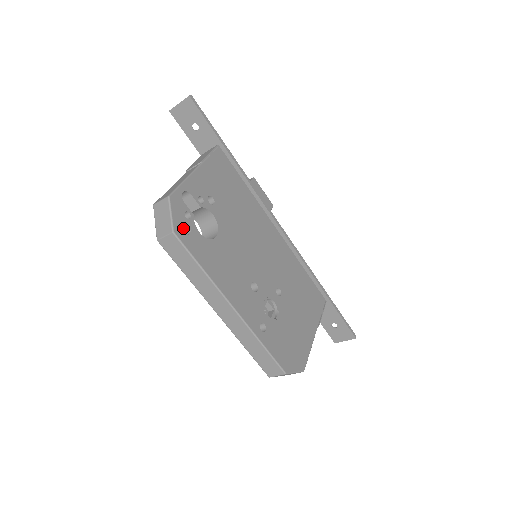
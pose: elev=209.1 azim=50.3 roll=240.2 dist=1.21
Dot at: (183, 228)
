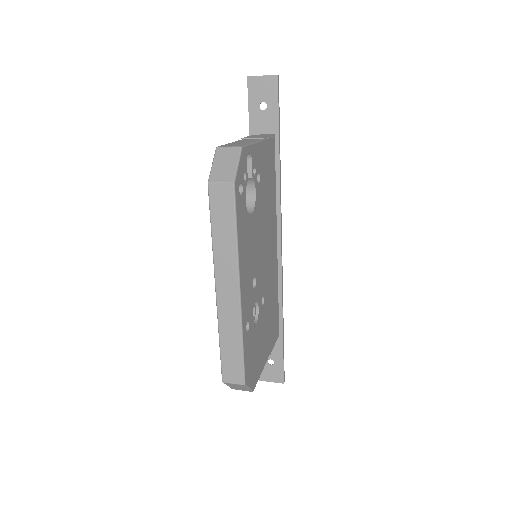
Dot at: occluded
